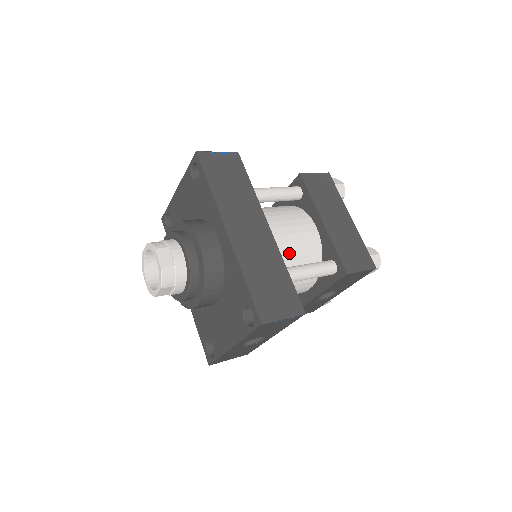
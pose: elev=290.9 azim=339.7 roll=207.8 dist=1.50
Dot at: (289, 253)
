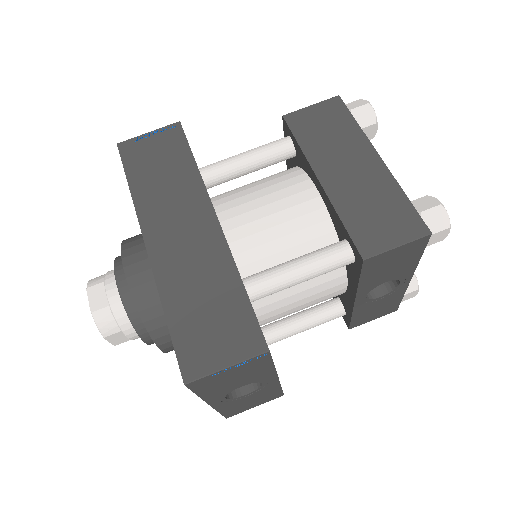
Dot at: (269, 247)
